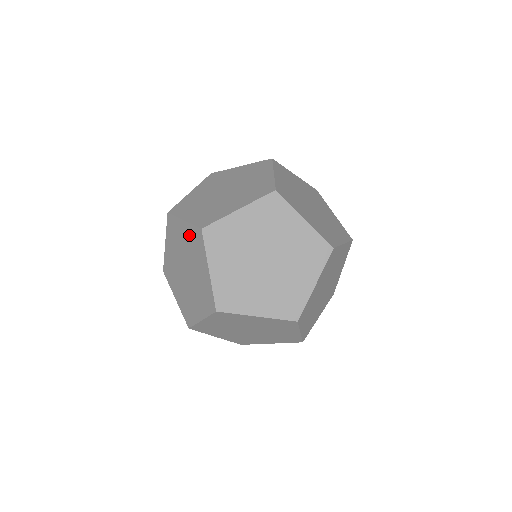
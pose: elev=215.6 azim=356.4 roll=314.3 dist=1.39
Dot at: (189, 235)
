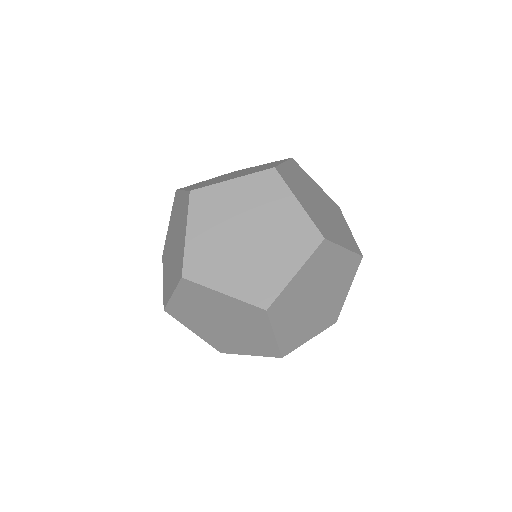
Dot at: occluded
